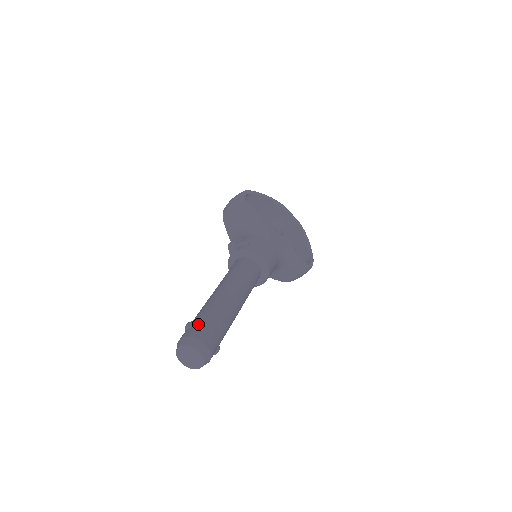
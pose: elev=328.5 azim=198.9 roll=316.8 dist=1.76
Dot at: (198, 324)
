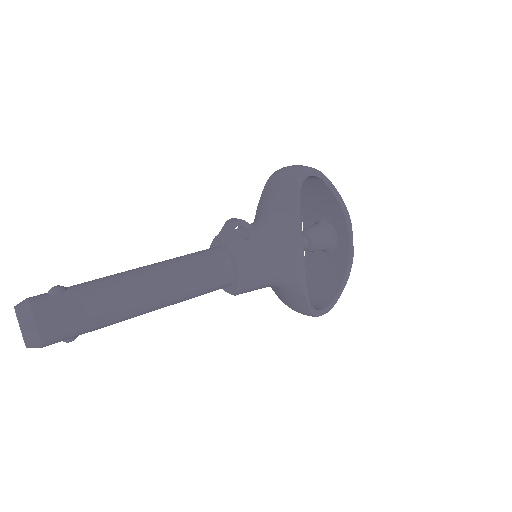
Dot at: (61, 299)
